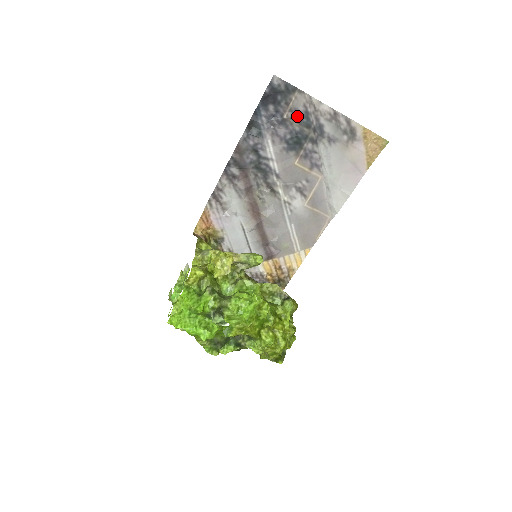
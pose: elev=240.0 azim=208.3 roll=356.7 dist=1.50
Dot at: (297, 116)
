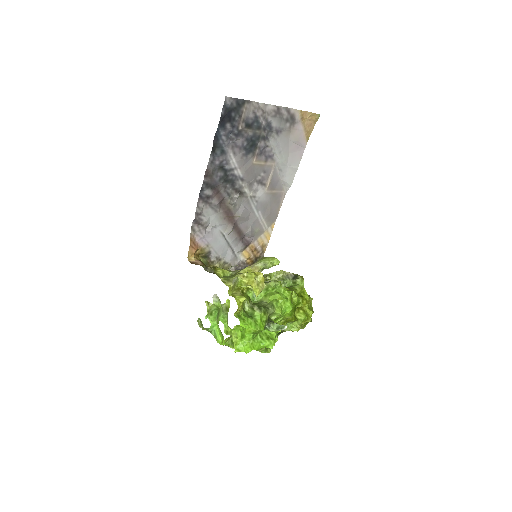
Dot at: (249, 123)
